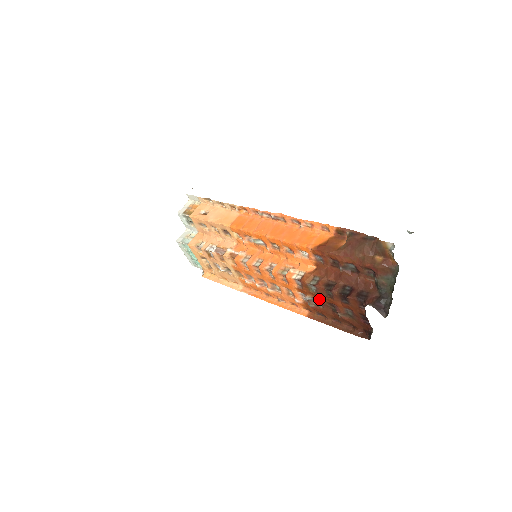
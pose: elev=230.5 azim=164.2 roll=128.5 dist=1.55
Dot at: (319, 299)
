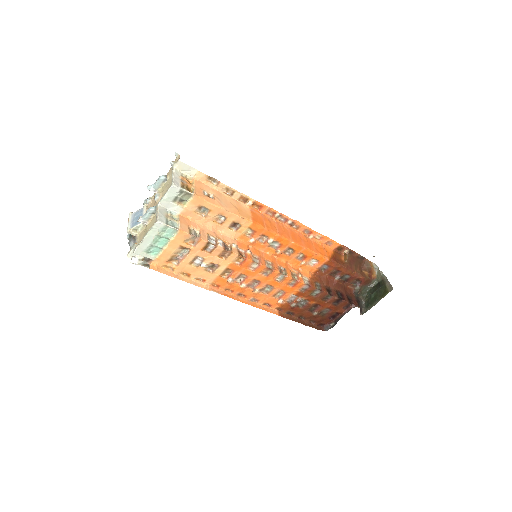
Dot at: (311, 301)
